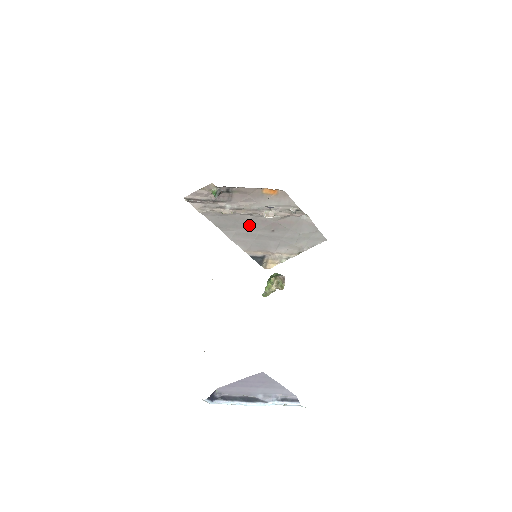
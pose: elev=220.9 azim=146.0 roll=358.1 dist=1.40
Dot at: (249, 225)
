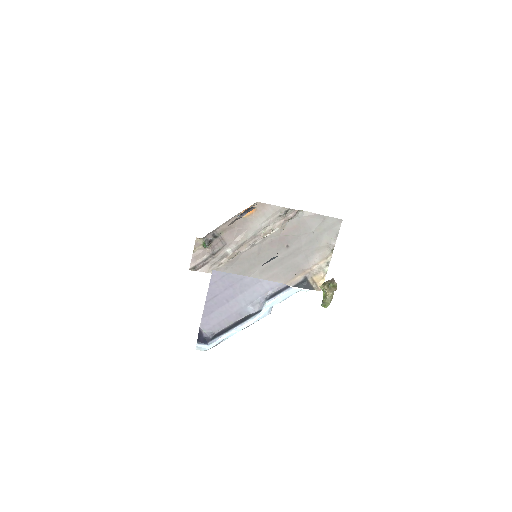
Dot at: (263, 256)
